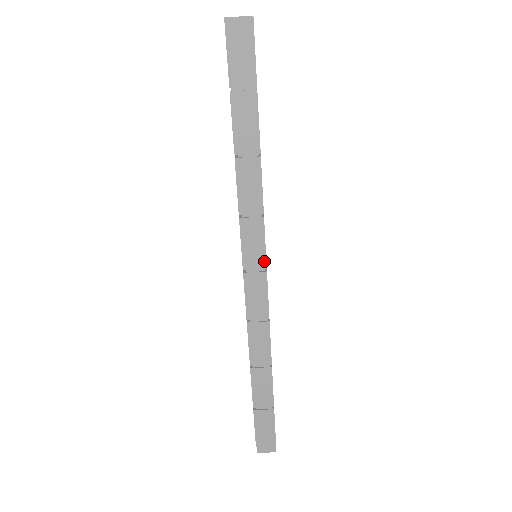
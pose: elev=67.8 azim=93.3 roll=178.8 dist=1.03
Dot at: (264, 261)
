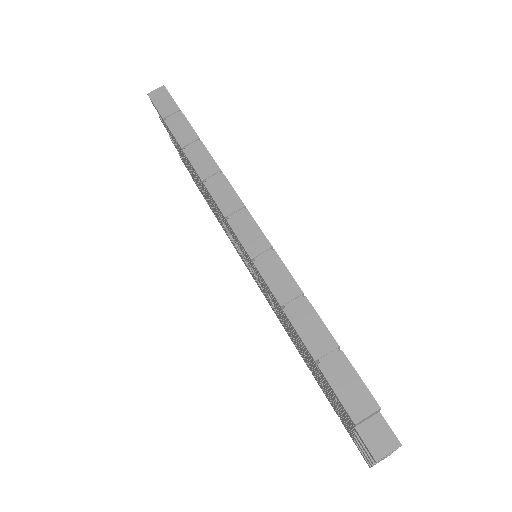
Dot at: (240, 202)
